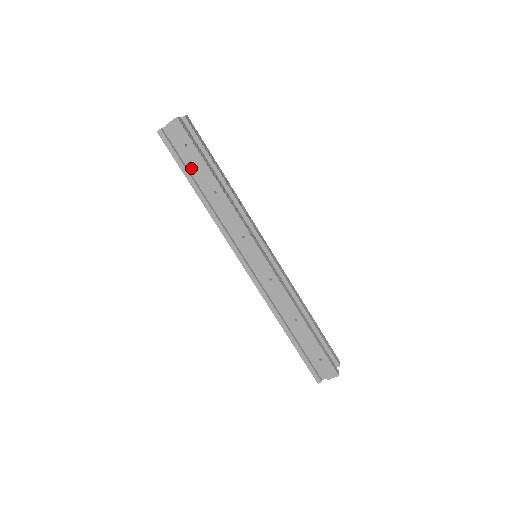
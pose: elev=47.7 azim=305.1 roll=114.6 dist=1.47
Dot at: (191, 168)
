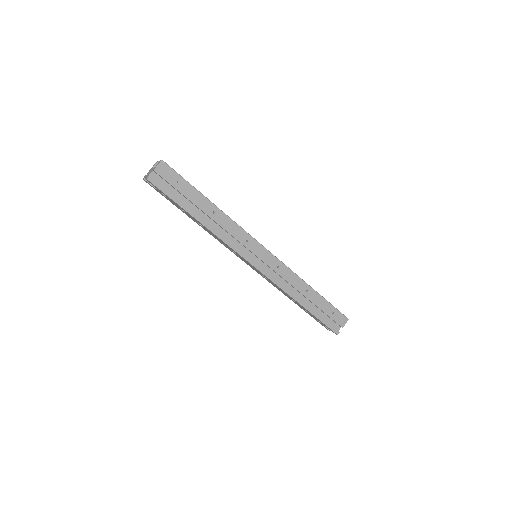
Dot at: (185, 201)
